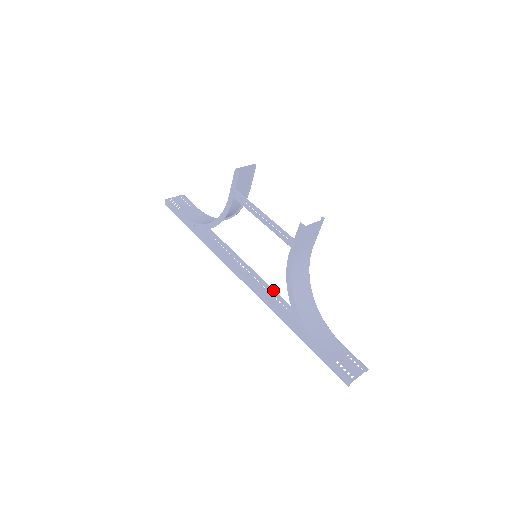
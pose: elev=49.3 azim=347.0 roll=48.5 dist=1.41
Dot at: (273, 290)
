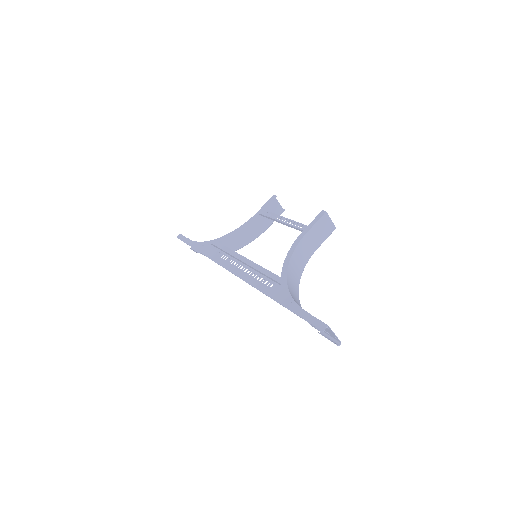
Dot at: (266, 269)
